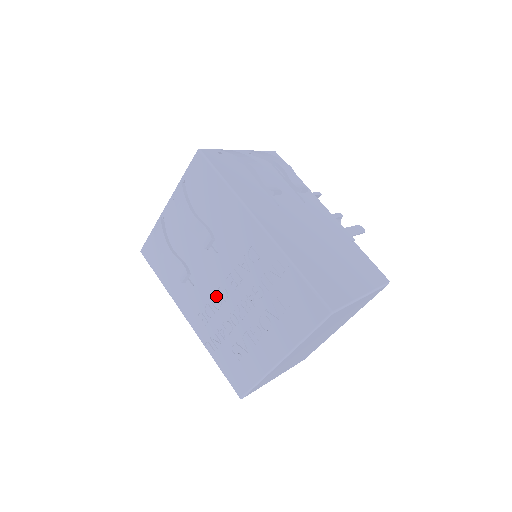
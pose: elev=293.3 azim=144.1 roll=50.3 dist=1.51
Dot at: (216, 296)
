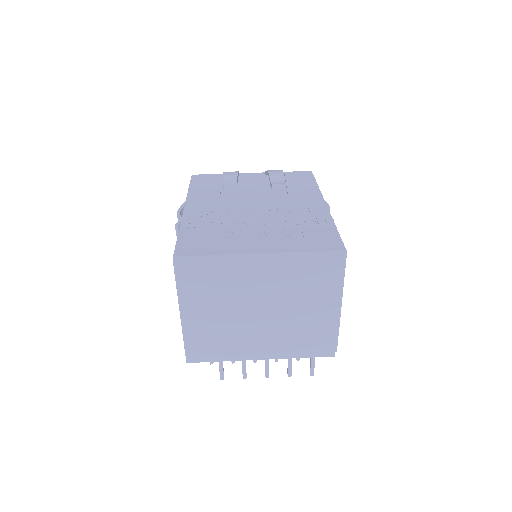
Dot at: (238, 210)
